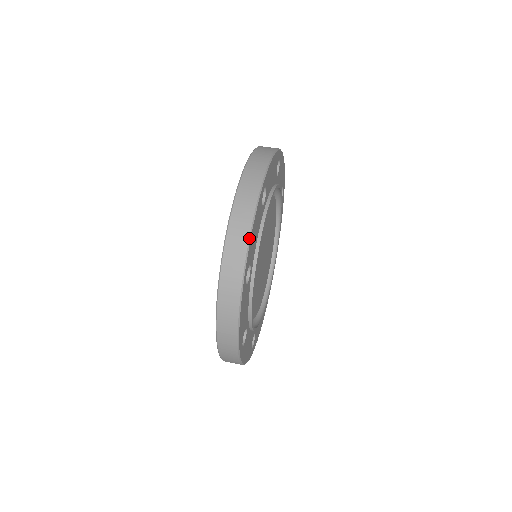
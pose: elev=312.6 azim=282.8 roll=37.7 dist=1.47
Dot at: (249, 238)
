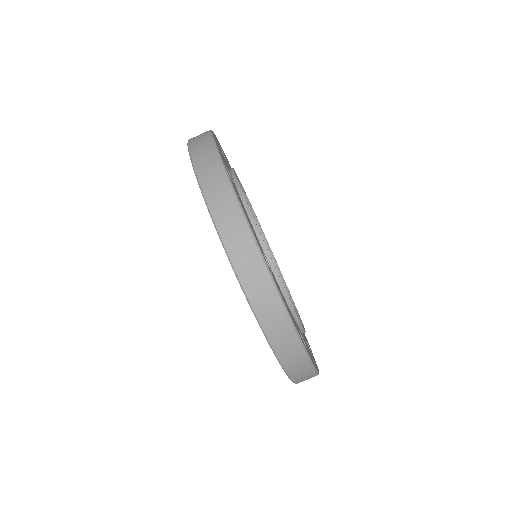
Dot at: (244, 218)
